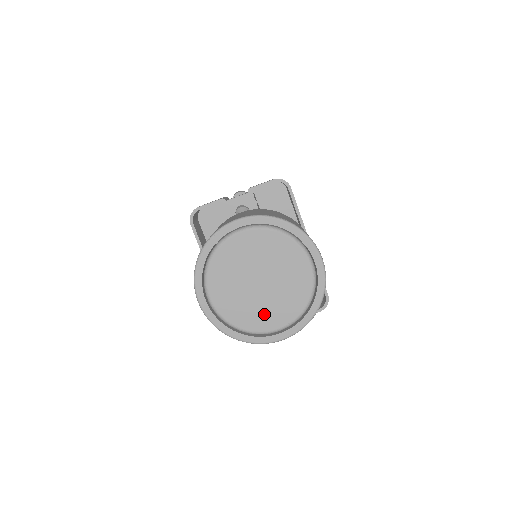
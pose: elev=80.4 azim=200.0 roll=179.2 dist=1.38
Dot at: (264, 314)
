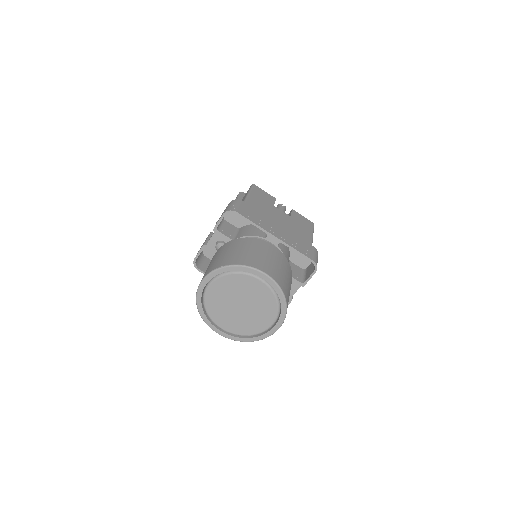
Dot at: (257, 321)
